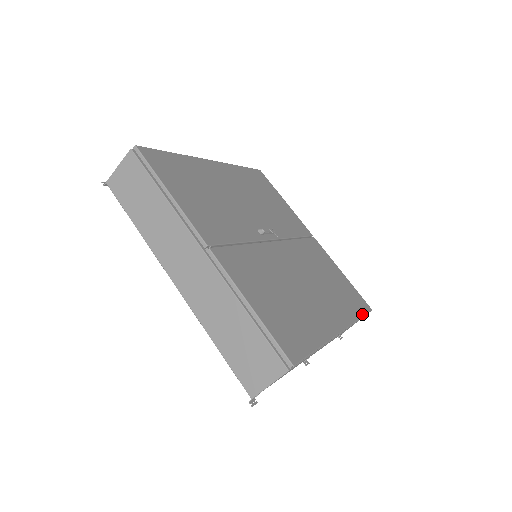
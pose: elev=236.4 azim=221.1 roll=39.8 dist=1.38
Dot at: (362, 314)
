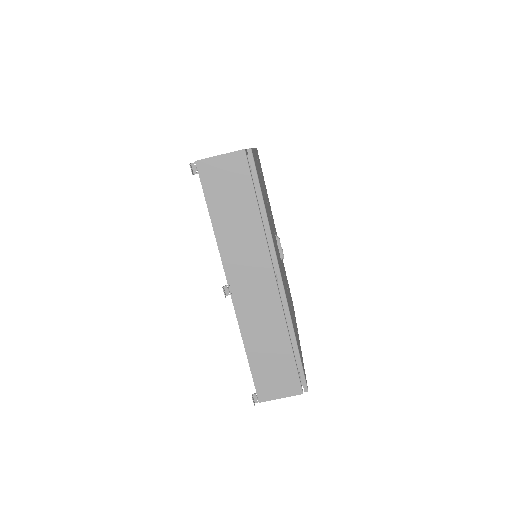
Dot at: occluded
